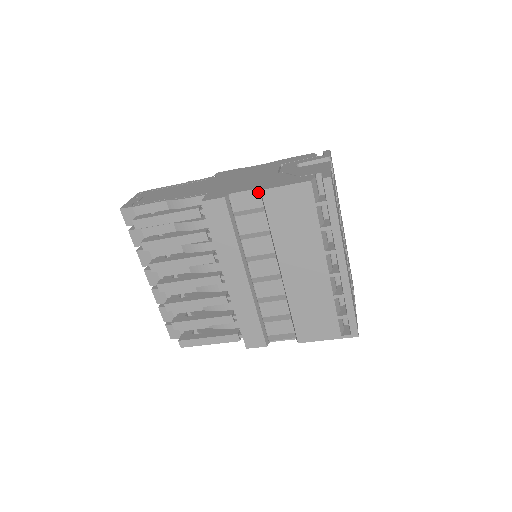
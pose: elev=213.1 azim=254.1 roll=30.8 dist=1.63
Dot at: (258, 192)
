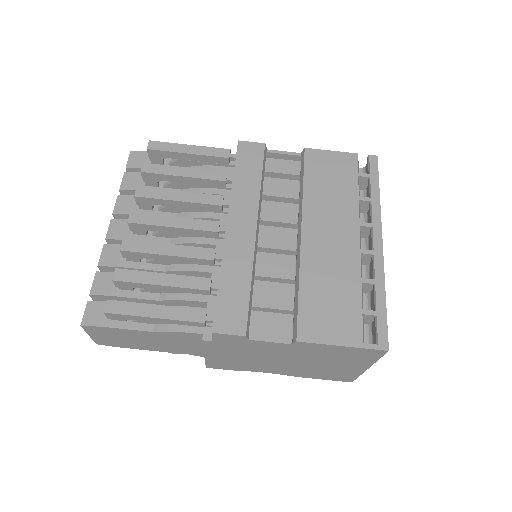
Dot at: (295, 163)
